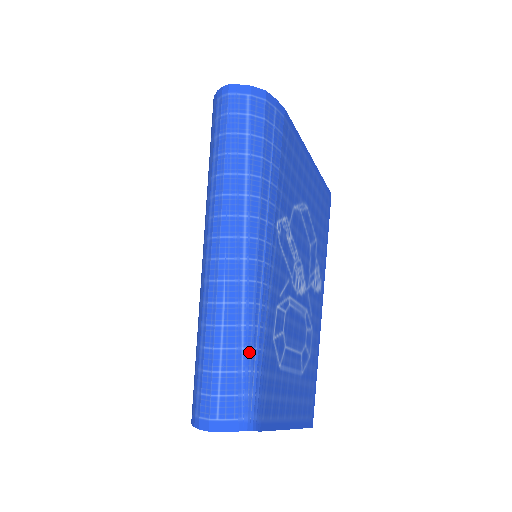
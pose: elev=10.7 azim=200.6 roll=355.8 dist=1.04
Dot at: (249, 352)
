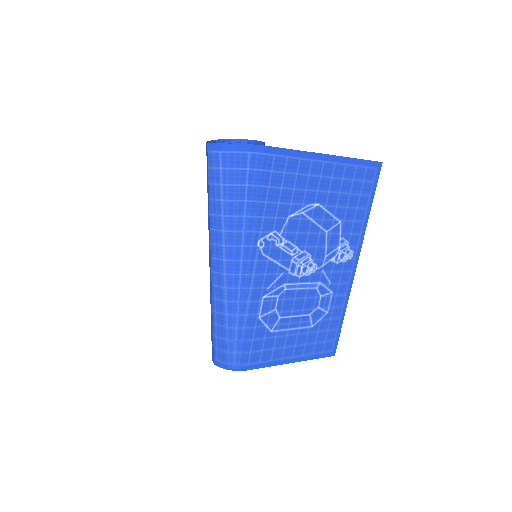
Dot at: (231, 330)
